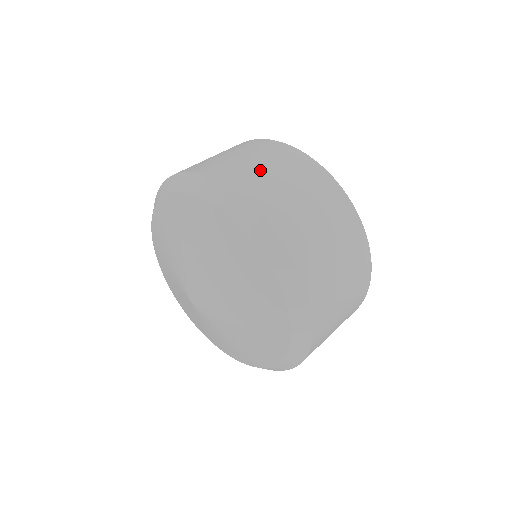
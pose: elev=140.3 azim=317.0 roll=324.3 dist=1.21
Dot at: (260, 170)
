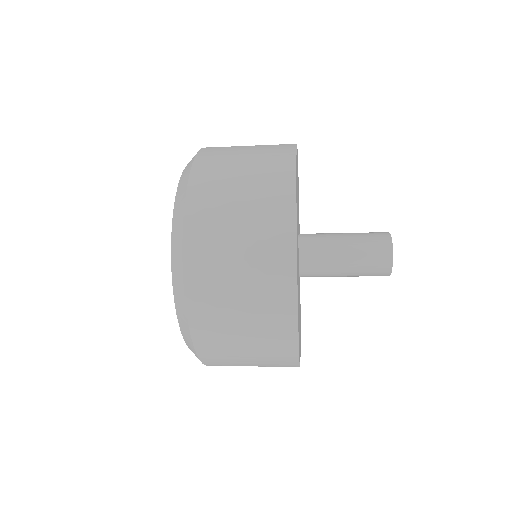
Dot at: (239, 147)
